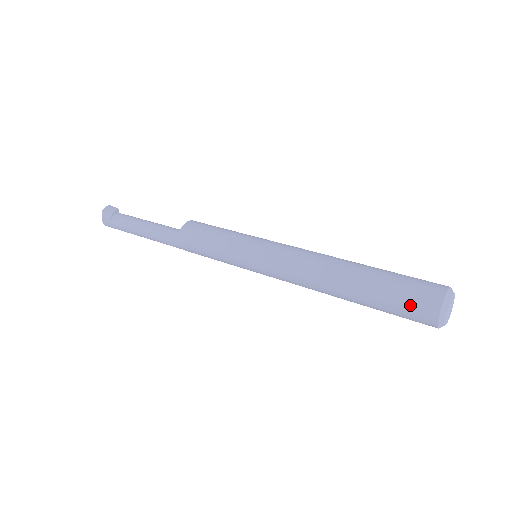
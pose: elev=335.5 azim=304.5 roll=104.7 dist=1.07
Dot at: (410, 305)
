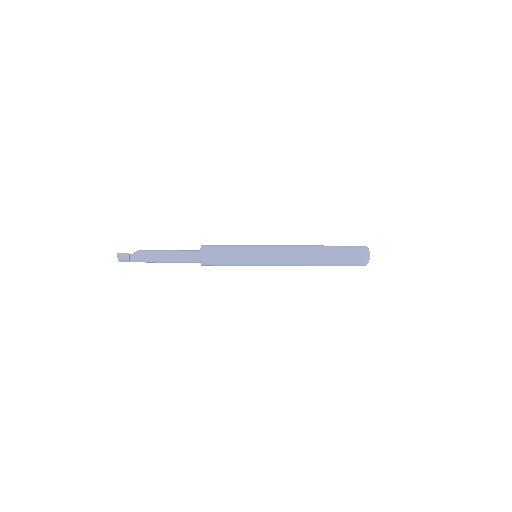
Dot at: occluded
